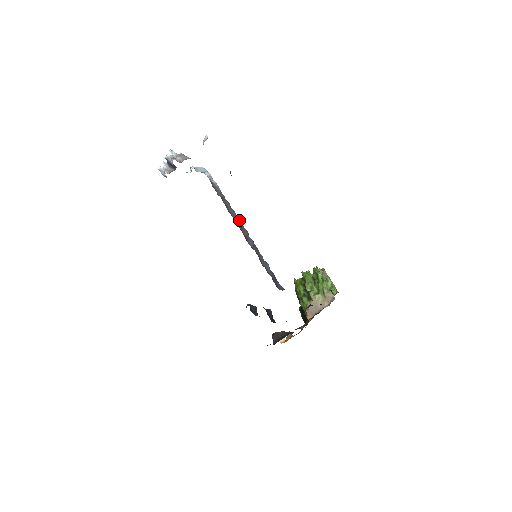
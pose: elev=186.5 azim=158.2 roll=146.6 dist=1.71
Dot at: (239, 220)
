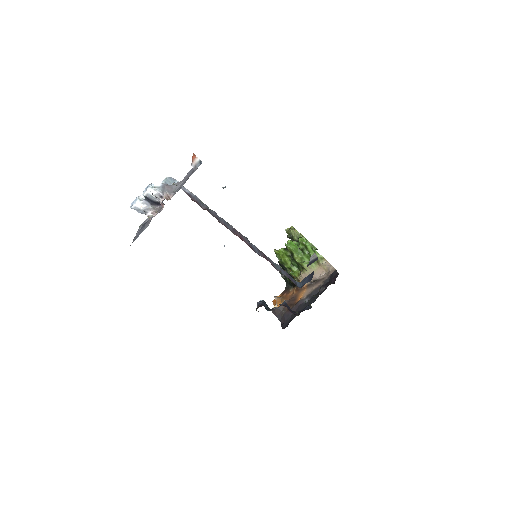
Dot at: (233, 228)
